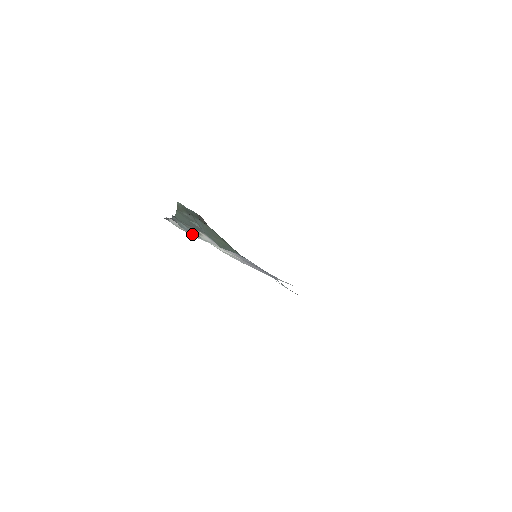
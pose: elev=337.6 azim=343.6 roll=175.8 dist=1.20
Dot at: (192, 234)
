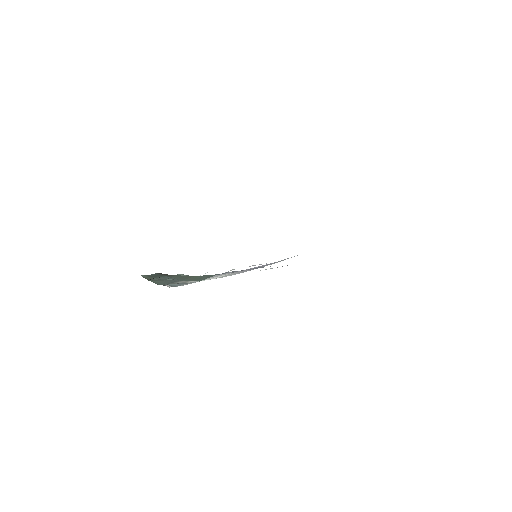
Dot at: (195, 282)
